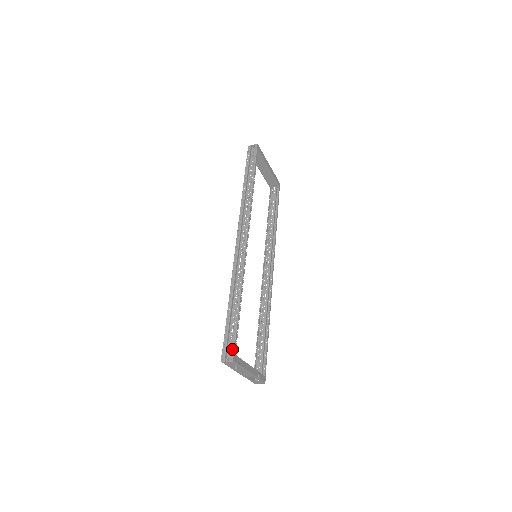
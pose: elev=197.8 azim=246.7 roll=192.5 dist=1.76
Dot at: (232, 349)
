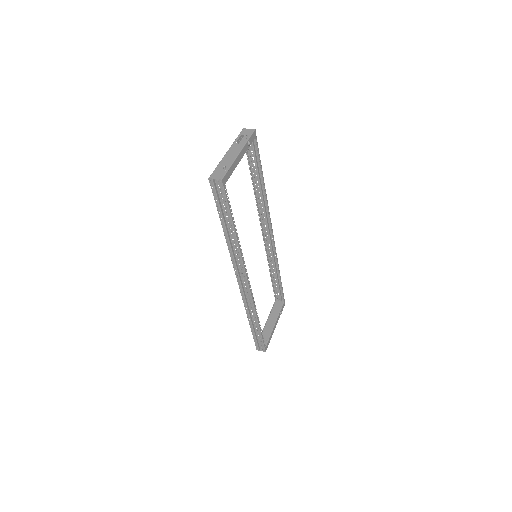
Dot at: (263, 347)
